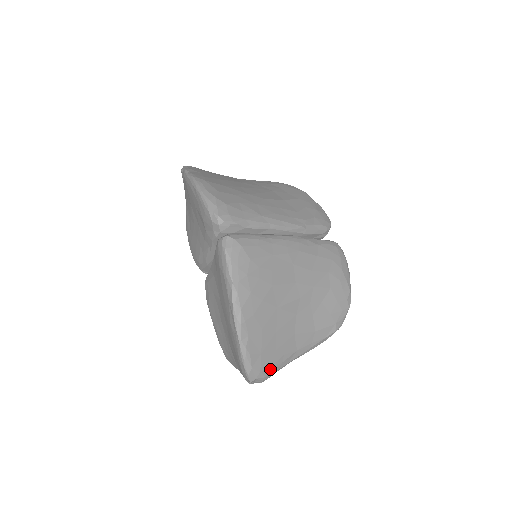
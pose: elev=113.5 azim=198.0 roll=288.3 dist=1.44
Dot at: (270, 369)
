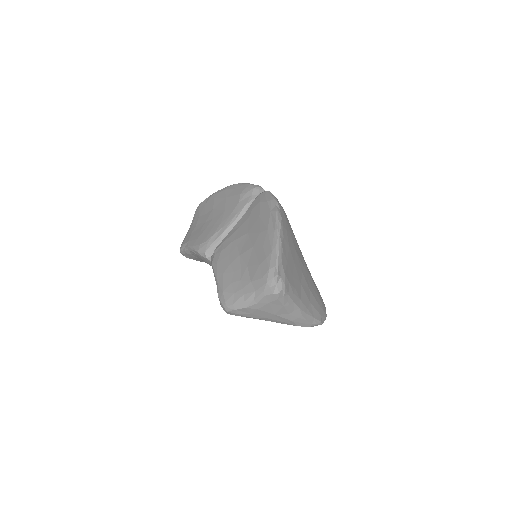
Dot at: (288, 284)
